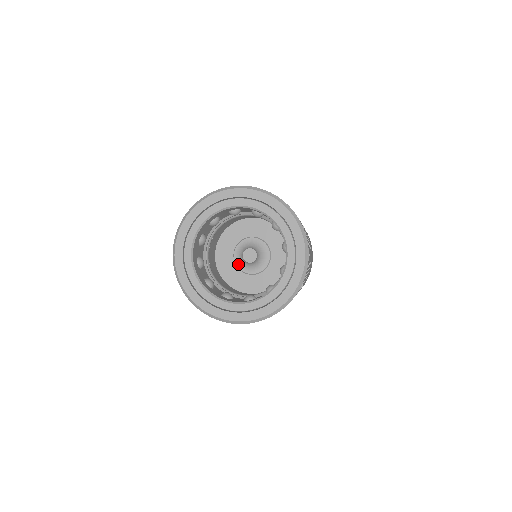
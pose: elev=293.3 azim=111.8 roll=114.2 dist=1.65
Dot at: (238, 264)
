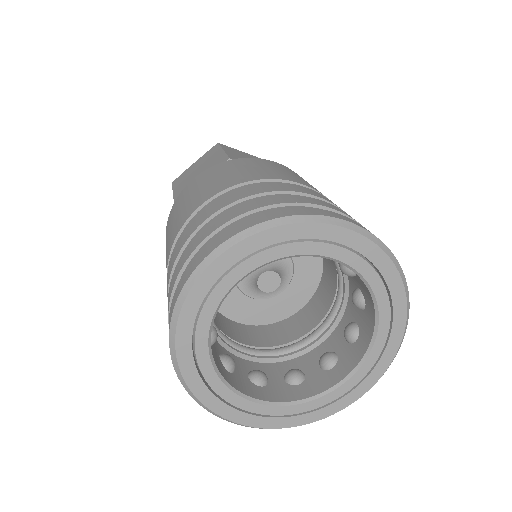
Dot at: (251, 295)
